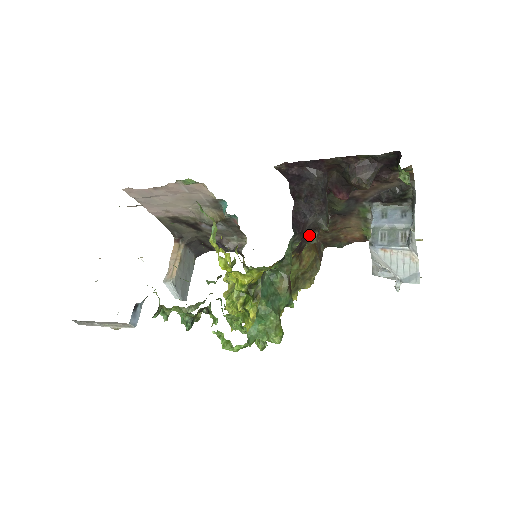
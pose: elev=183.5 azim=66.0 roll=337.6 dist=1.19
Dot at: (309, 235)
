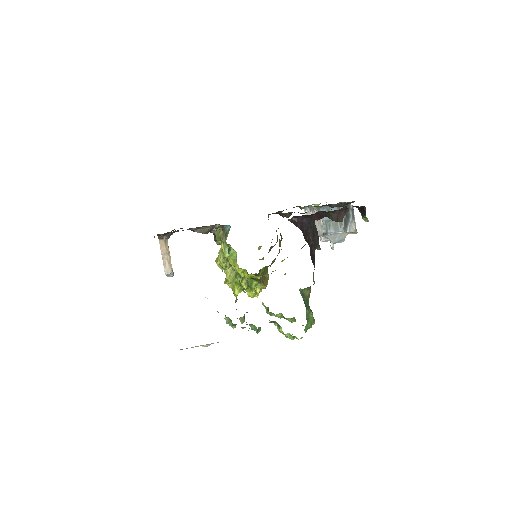
Dot at: (302, 247)
